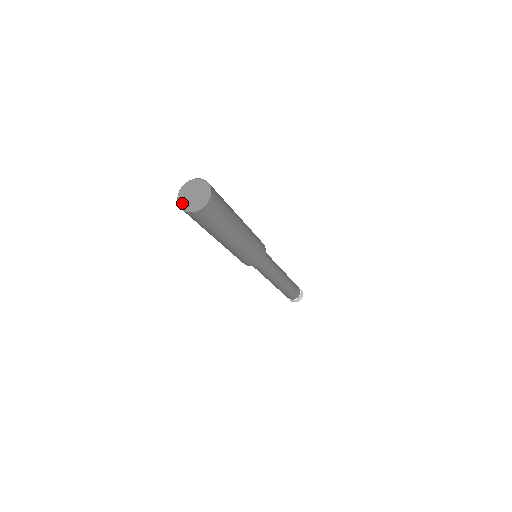
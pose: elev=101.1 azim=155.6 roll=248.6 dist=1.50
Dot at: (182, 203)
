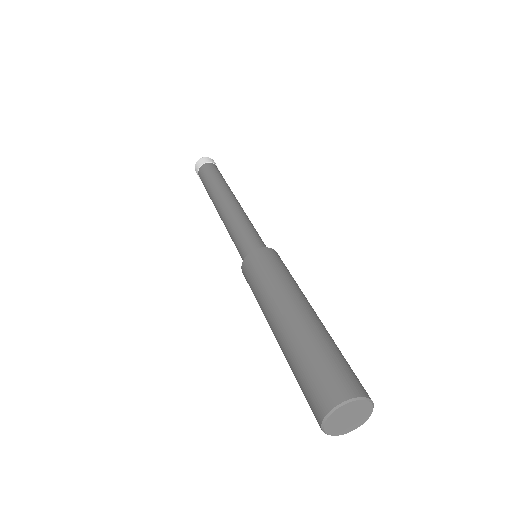
Dot at: (329, 427)
